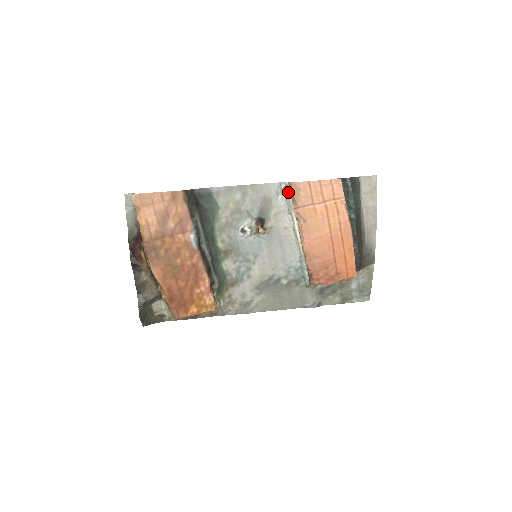
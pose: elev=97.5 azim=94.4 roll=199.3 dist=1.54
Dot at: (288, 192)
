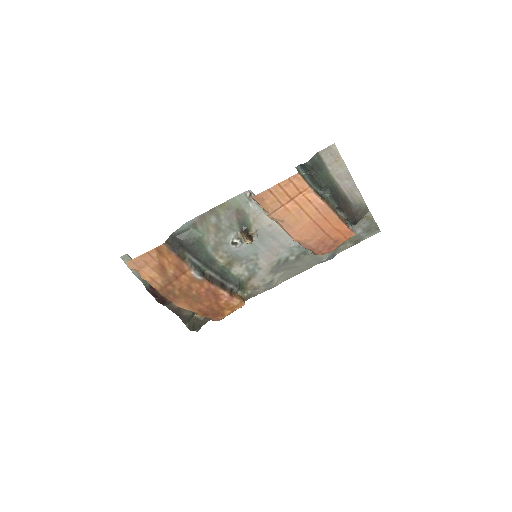
Dot at: occluded
